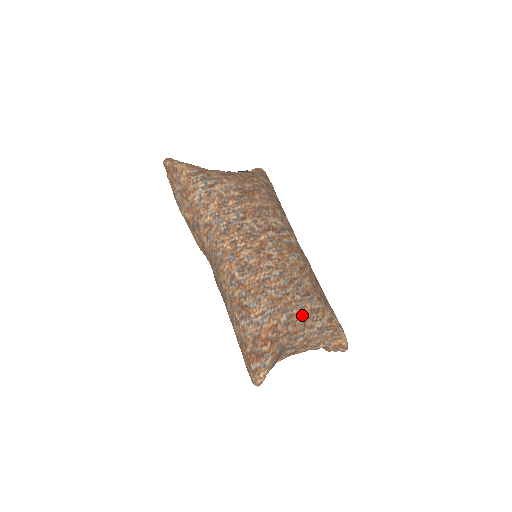
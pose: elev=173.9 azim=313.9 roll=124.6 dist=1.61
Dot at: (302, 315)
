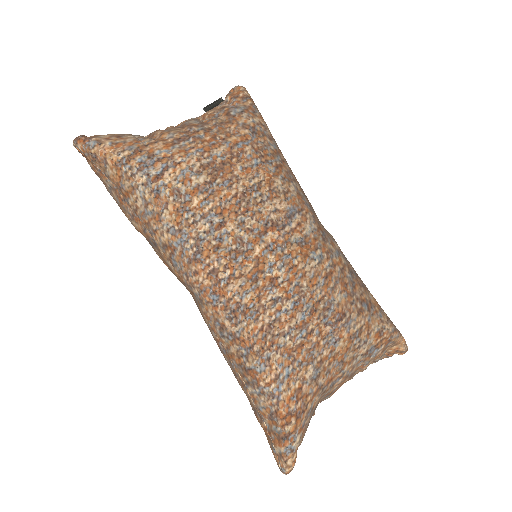
Dot at: (337, 352)
